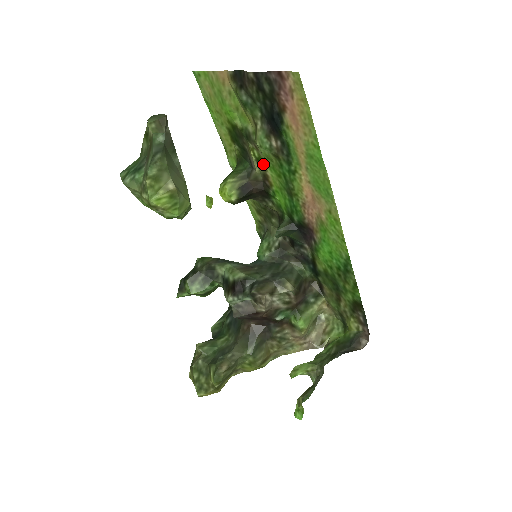
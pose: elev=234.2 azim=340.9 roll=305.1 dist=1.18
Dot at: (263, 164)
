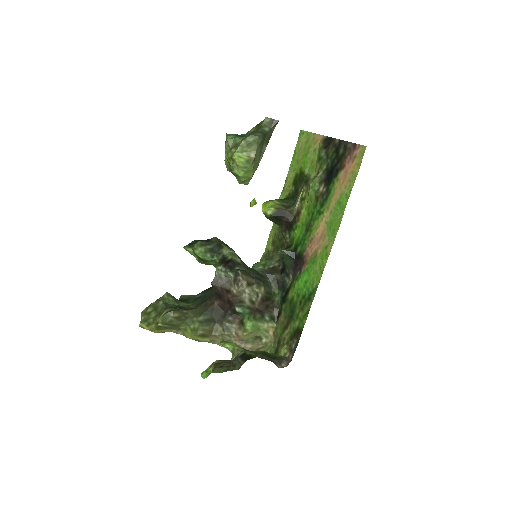
Dot at: (304, 203)
